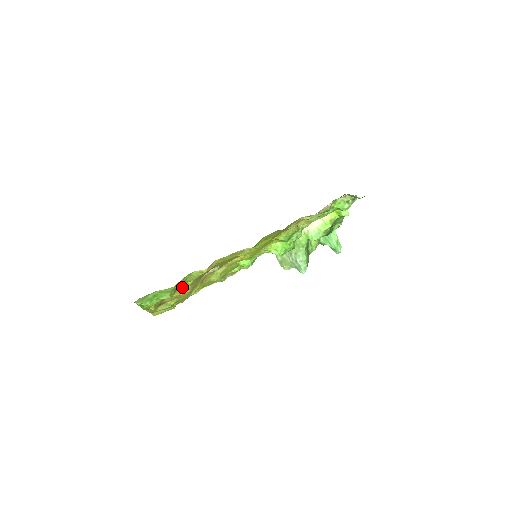
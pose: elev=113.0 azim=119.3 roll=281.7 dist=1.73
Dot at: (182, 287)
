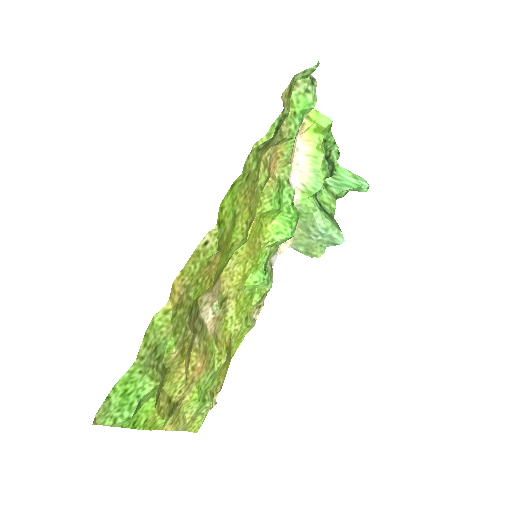
Dot at: (170, 358)
